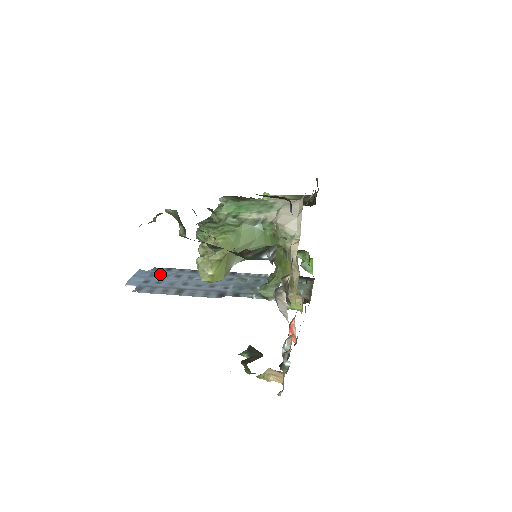
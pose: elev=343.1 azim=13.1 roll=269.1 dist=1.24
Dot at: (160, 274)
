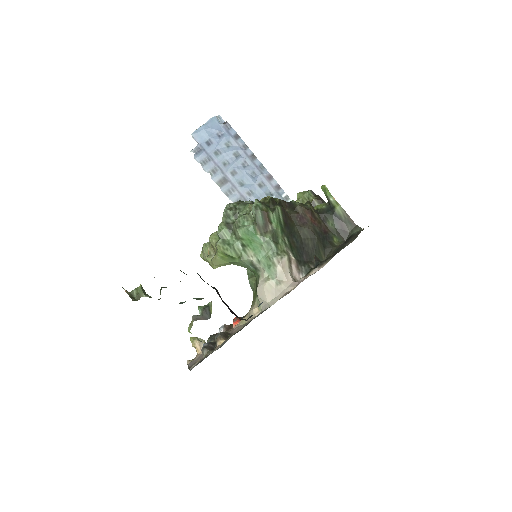
Dot at: (225, 140)
